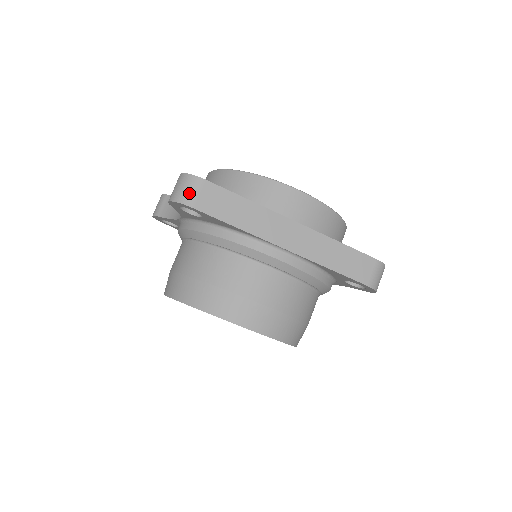
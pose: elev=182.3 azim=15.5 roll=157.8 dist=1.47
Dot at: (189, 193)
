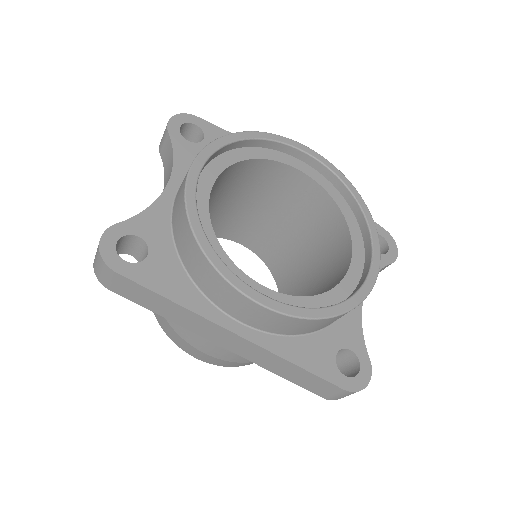
Dot at: (102, 276)
